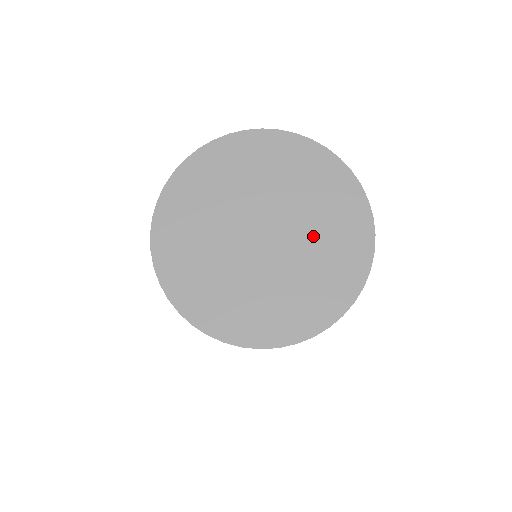
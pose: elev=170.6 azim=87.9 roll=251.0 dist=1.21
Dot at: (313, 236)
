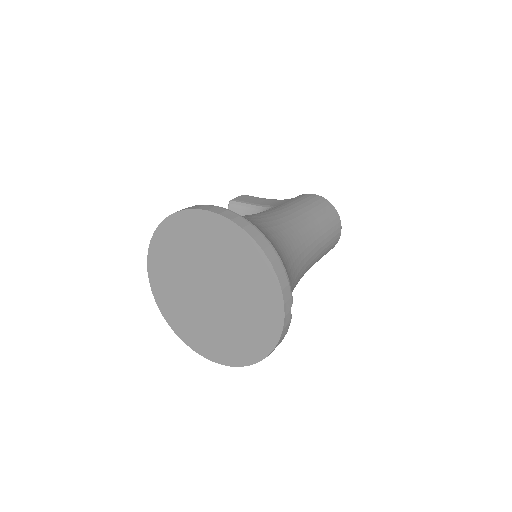
Dot at: (242, 304)
